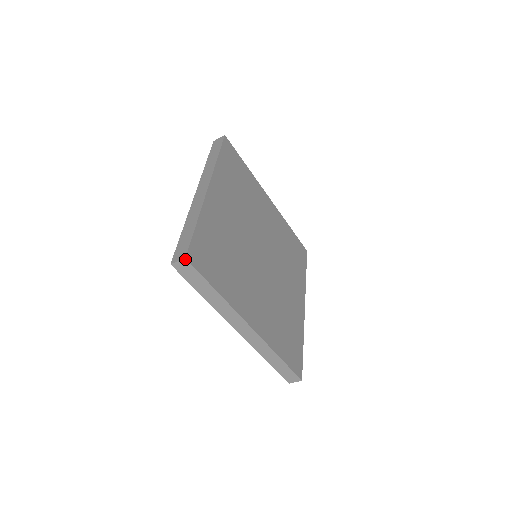
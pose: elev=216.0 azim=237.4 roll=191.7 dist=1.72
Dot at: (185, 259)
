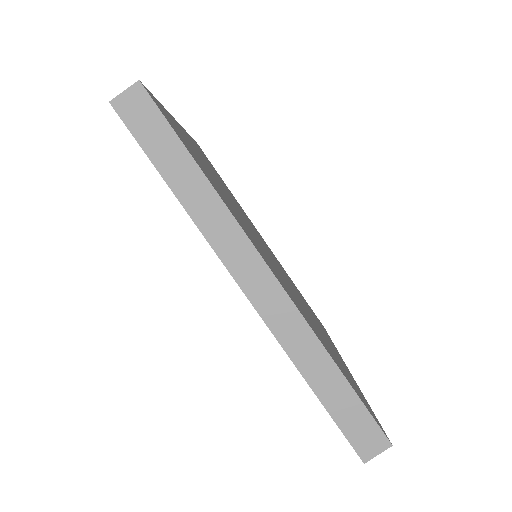
Dot at: (138, 83)
